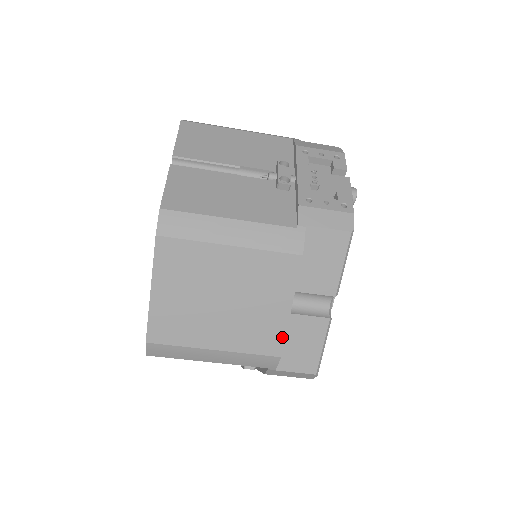
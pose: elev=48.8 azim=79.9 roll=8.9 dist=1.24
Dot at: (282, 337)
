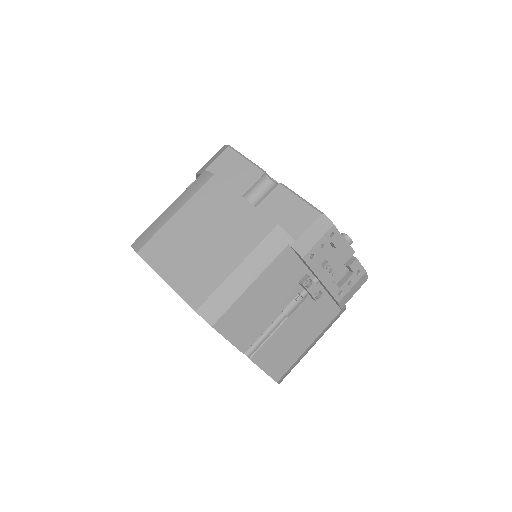
Dot at: (262, 215)
